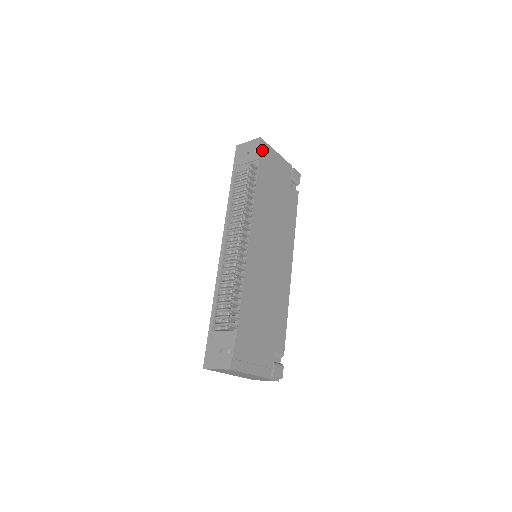
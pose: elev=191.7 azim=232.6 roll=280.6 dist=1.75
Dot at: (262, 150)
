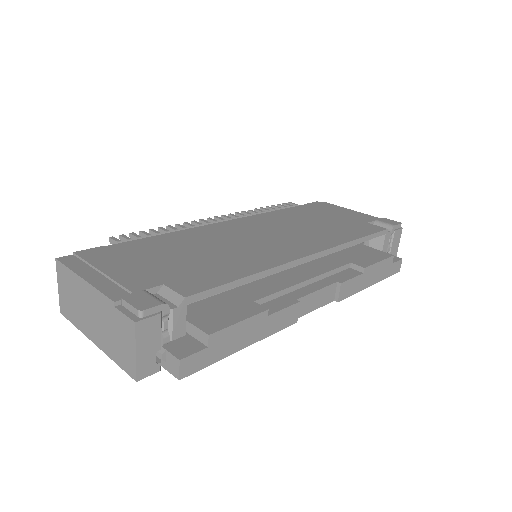
Dot at: (318, 203)
